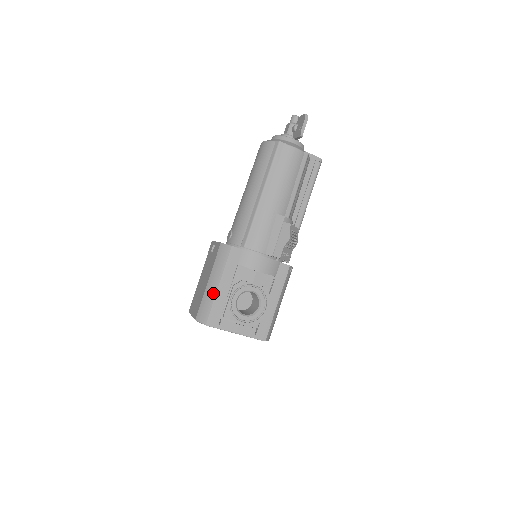
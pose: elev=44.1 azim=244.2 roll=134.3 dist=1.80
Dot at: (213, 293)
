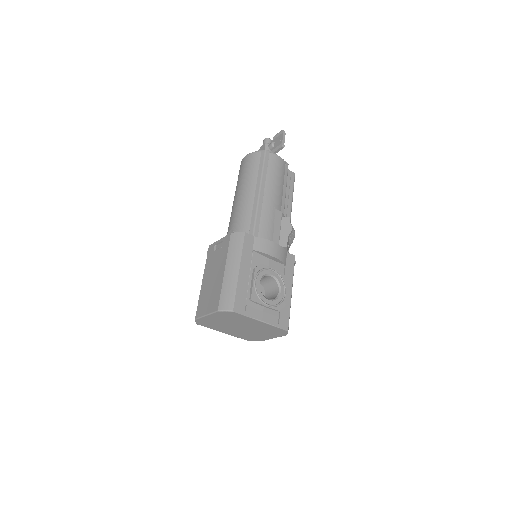
Dot at: (234, 278)
